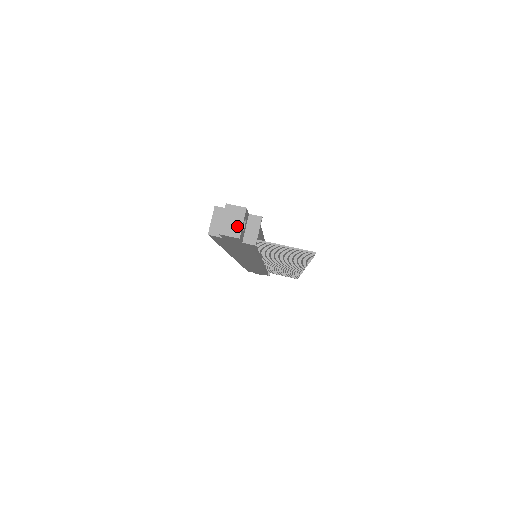
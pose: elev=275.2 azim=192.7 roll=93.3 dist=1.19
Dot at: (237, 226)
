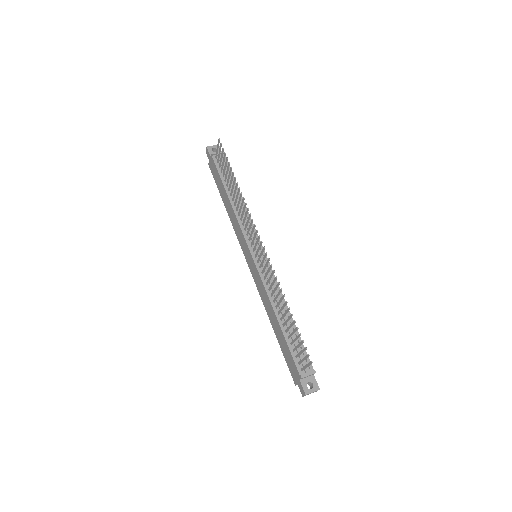
Dot at: (211, 147)
